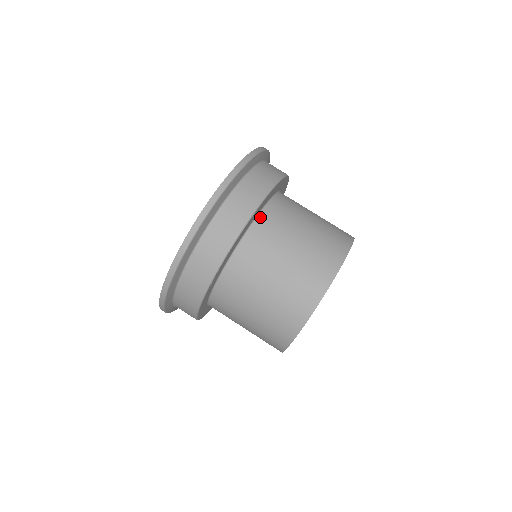
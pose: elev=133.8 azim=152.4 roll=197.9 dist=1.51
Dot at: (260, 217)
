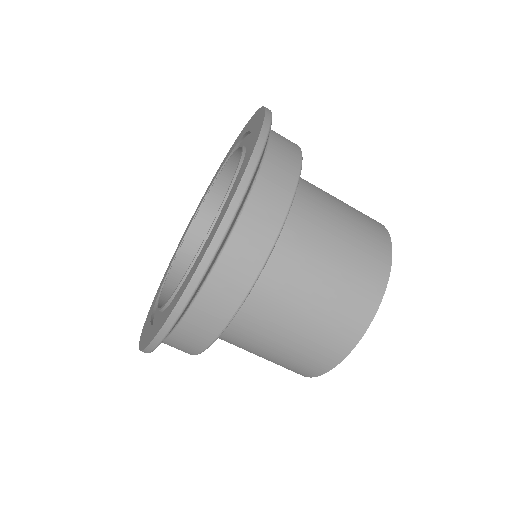
Dot at: occluded
